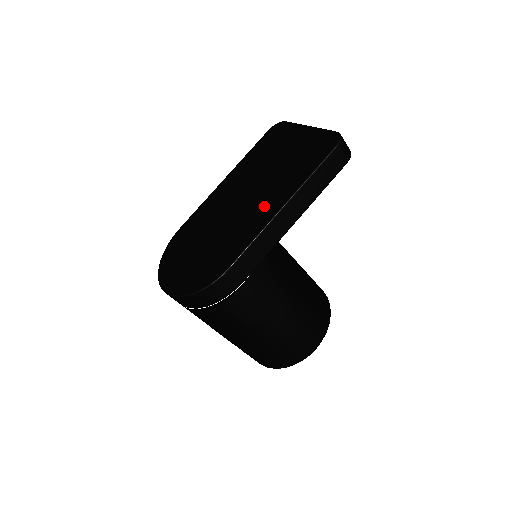
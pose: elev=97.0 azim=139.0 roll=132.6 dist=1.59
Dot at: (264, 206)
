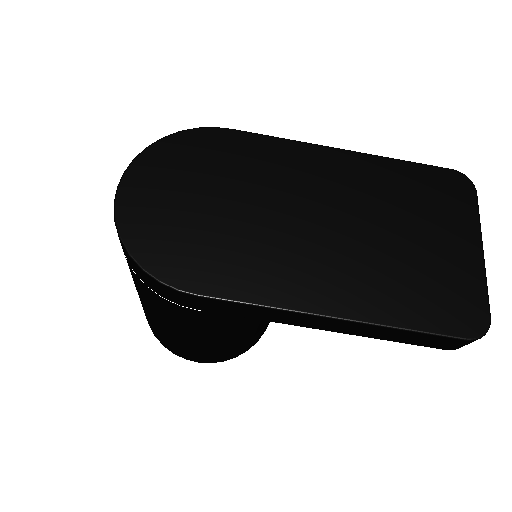
Dot at: (321, 277)
